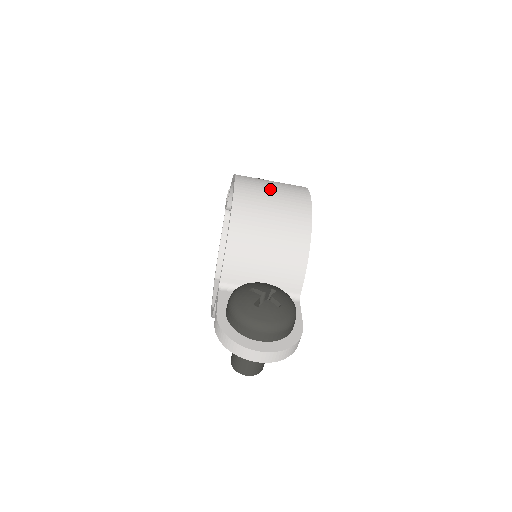
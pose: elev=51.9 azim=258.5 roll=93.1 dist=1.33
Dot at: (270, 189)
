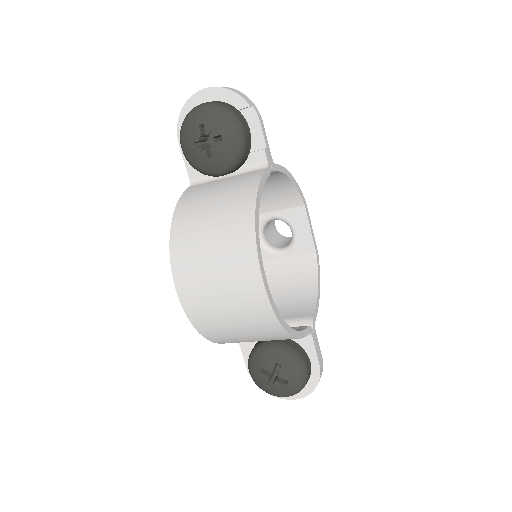
Dot at: (216, 294)
